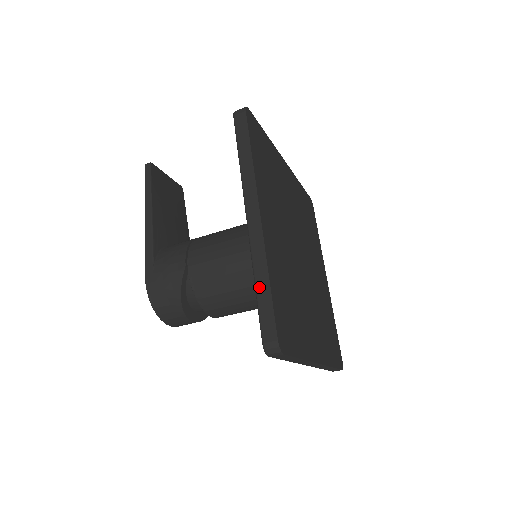
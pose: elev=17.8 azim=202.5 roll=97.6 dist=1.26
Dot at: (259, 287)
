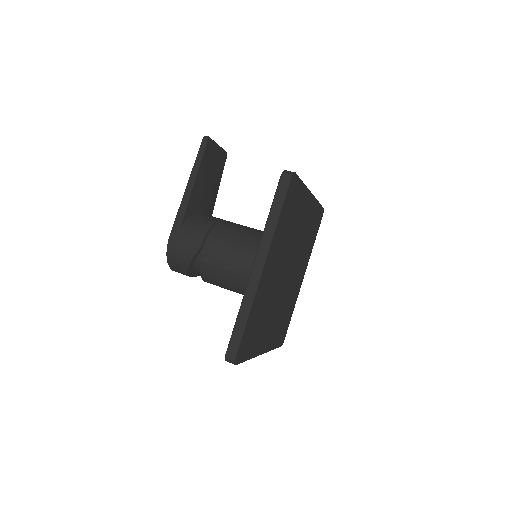
Dot at: (240, 318)
